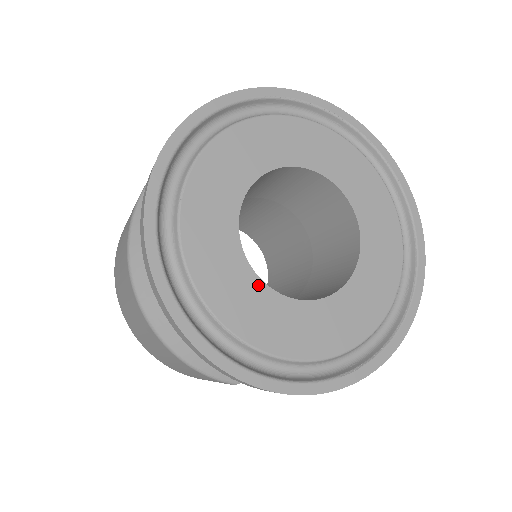
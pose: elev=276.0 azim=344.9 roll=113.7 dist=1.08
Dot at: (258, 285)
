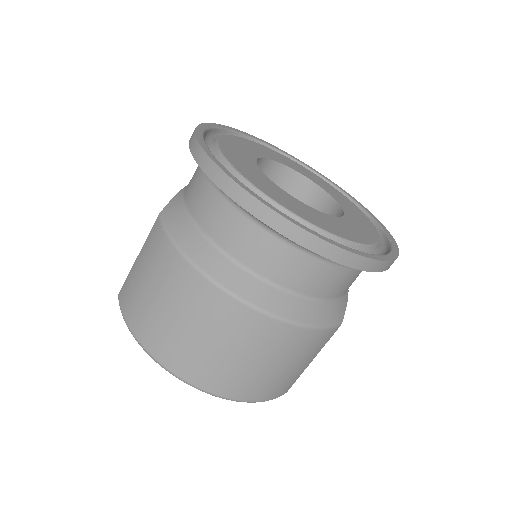
Dot at: (326, 216)
